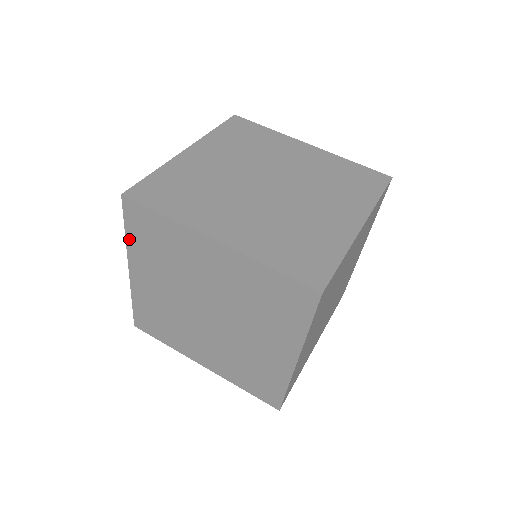
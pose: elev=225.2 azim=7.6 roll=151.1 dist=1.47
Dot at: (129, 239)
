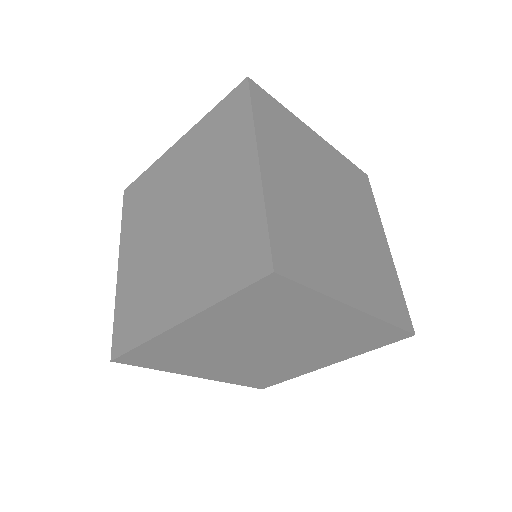
Dot at: (209, 115)
